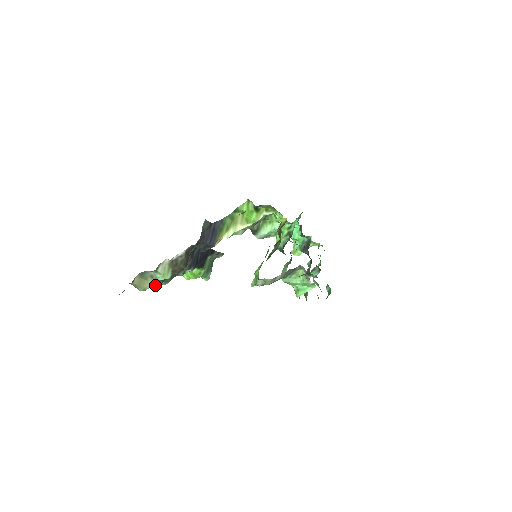
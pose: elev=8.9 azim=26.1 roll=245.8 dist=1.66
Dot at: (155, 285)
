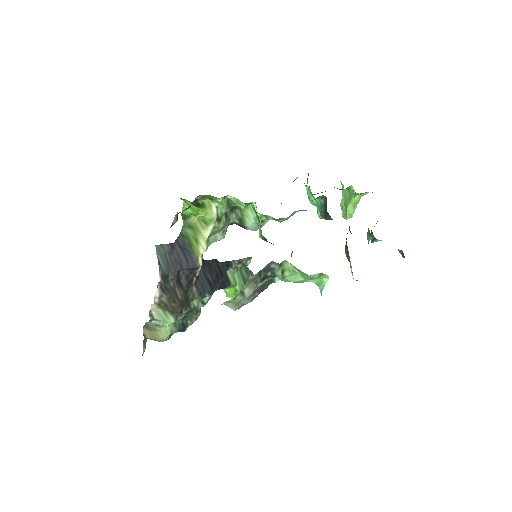
Dot at: (170, 332)
